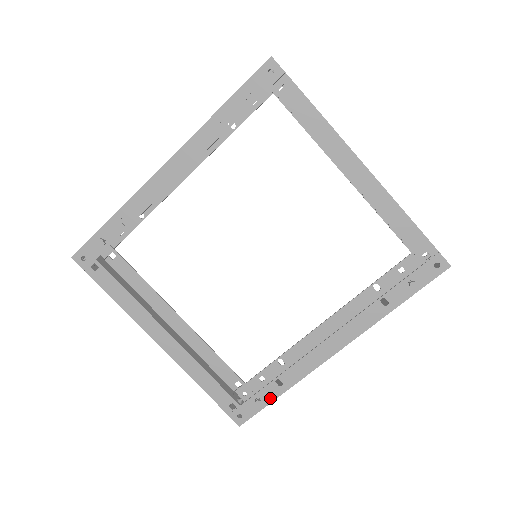
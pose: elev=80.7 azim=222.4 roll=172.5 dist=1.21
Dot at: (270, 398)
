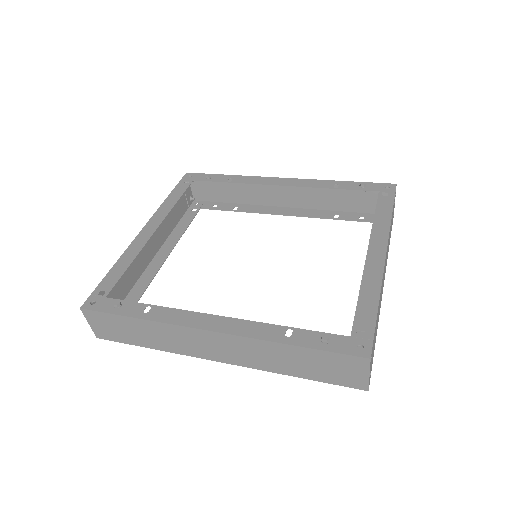
Dot at: (126, 312)
